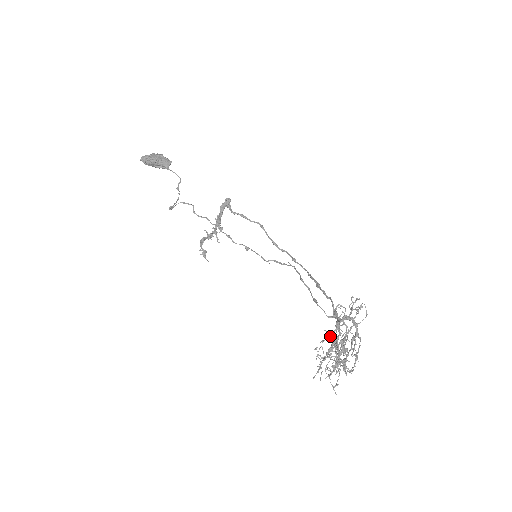
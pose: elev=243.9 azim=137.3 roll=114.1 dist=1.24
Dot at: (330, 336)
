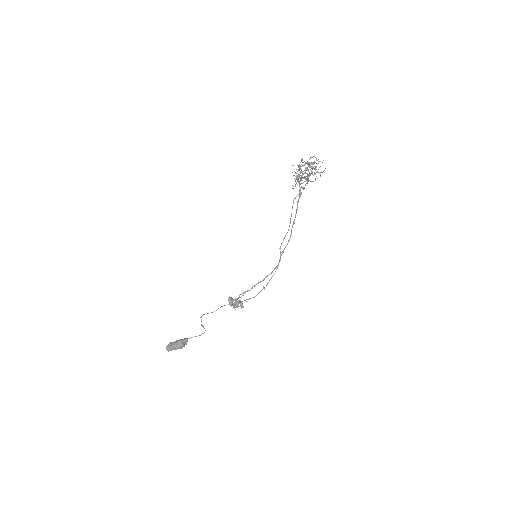
Dot at: (298, 179)
